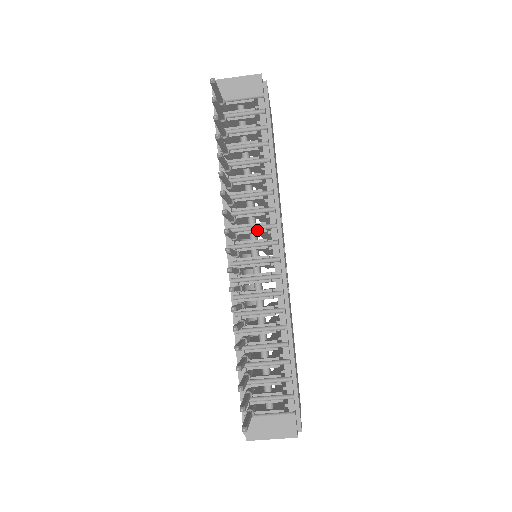
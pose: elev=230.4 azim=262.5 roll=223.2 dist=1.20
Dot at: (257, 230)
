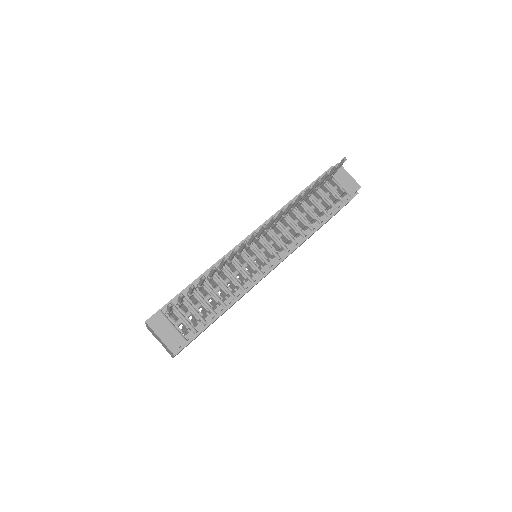
Dot at: (277, 242)
